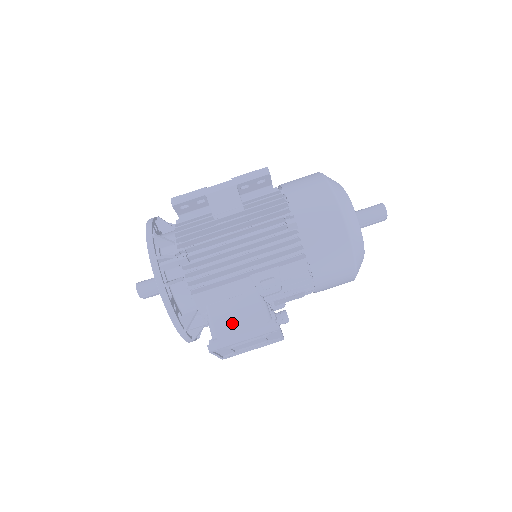
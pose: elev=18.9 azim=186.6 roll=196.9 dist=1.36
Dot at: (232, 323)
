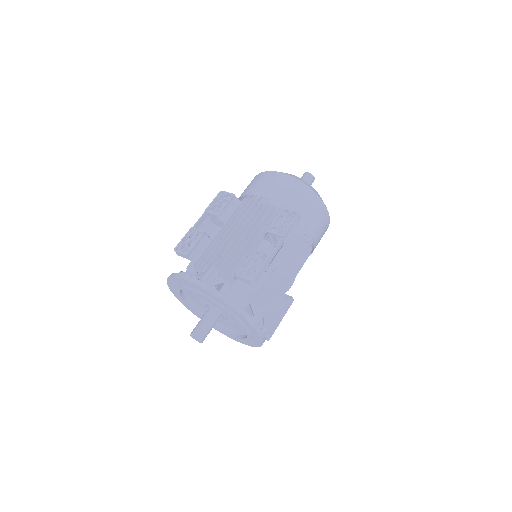
Dot at: (273, 316)
